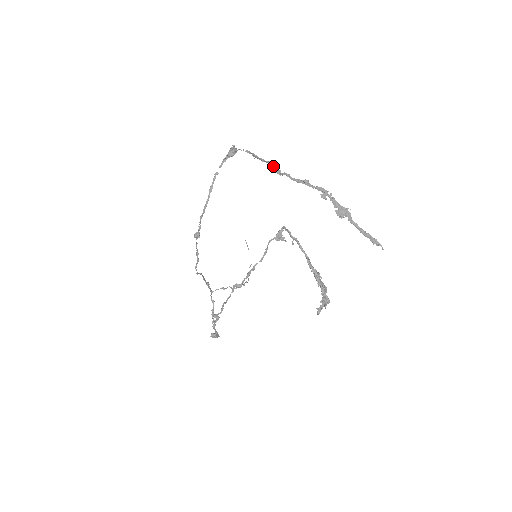
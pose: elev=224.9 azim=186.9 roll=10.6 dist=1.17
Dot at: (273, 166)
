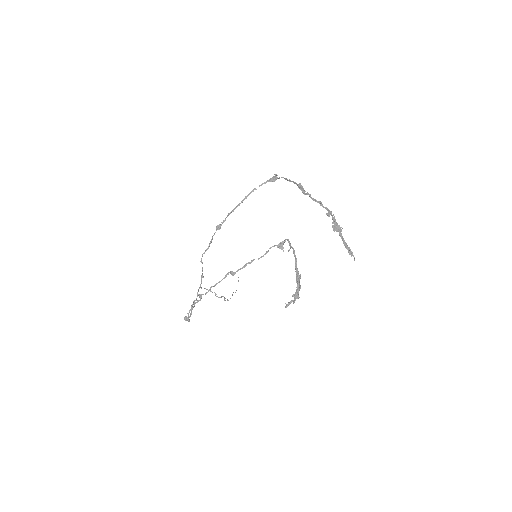
Dot at: (302, 187)
